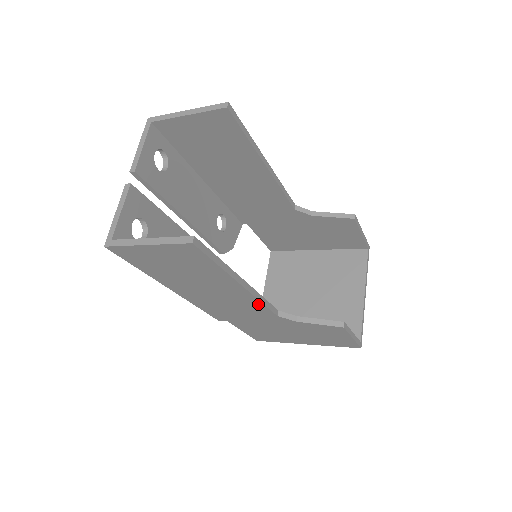
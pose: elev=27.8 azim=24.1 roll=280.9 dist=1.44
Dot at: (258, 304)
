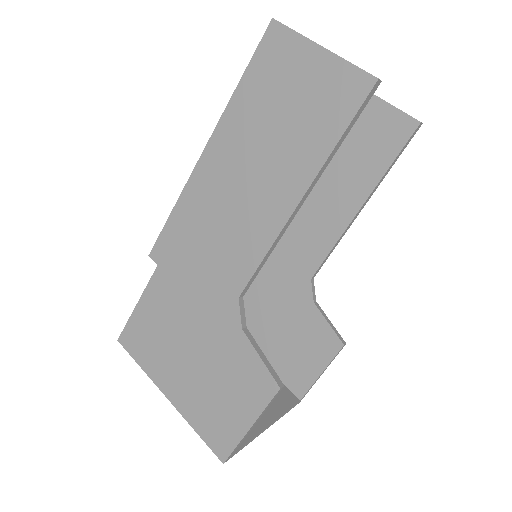
Dot at: (257, 253)
